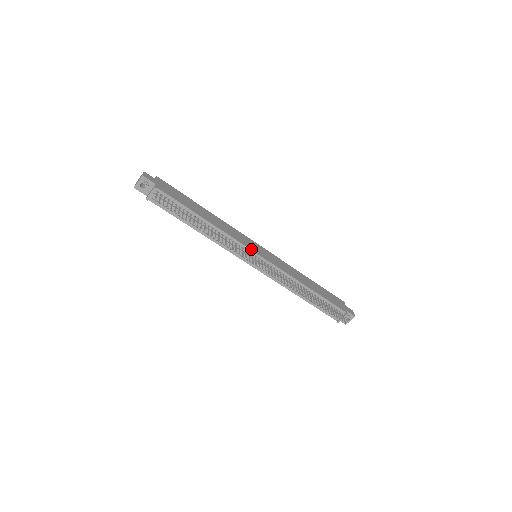
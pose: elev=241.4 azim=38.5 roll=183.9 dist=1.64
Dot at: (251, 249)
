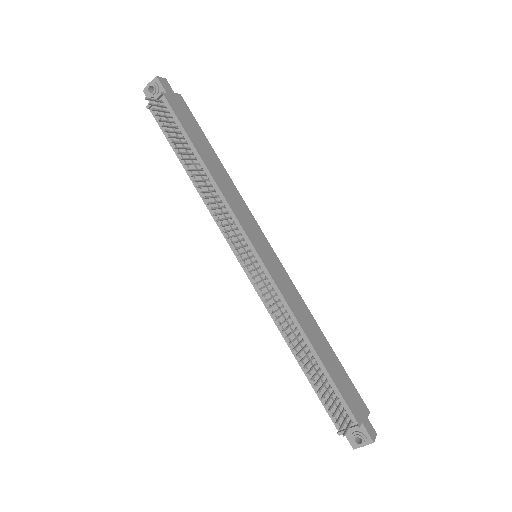
Dot at: (249, 236)
